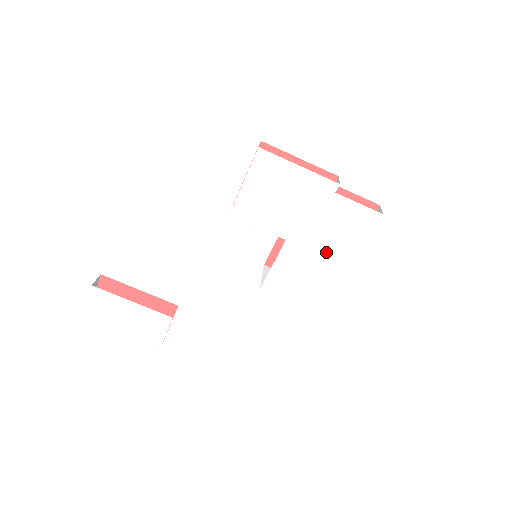
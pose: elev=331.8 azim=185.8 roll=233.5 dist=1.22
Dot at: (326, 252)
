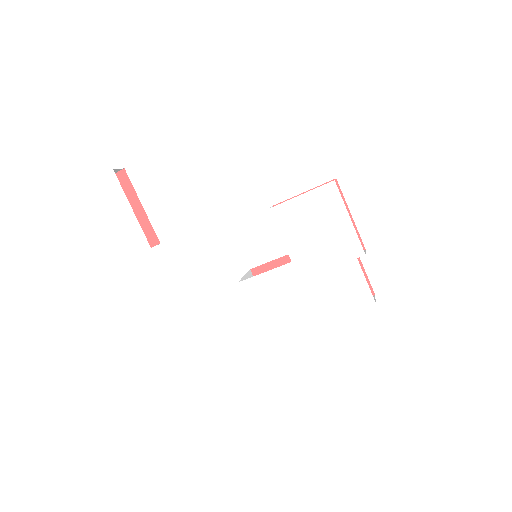
Dot at: (312, 295)
